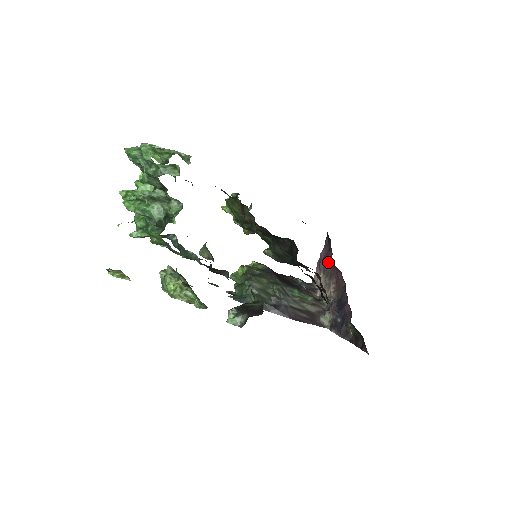
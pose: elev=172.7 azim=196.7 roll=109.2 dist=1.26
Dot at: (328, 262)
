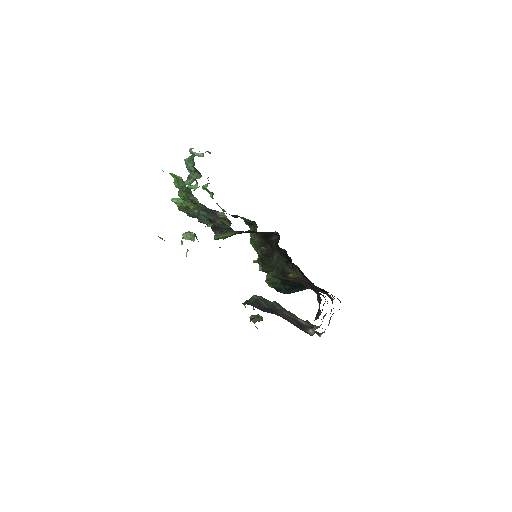
Dot at: (333, 313)
